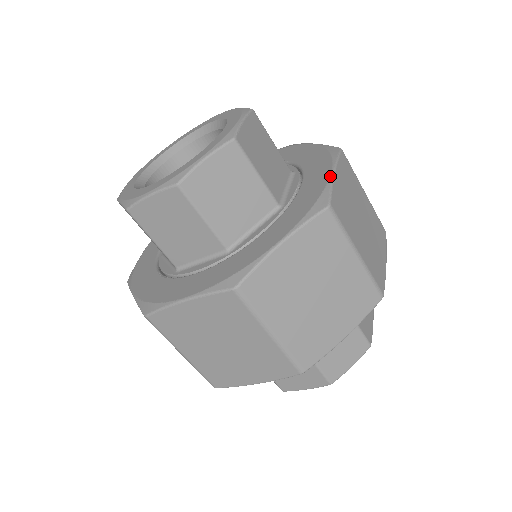
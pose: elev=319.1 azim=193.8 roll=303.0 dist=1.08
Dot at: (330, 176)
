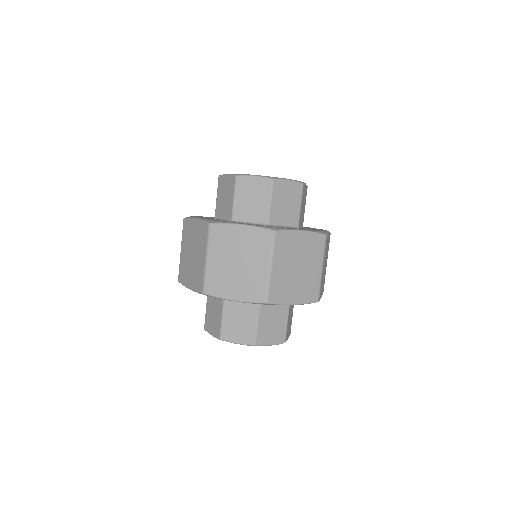
Dot at: (296, 229)
